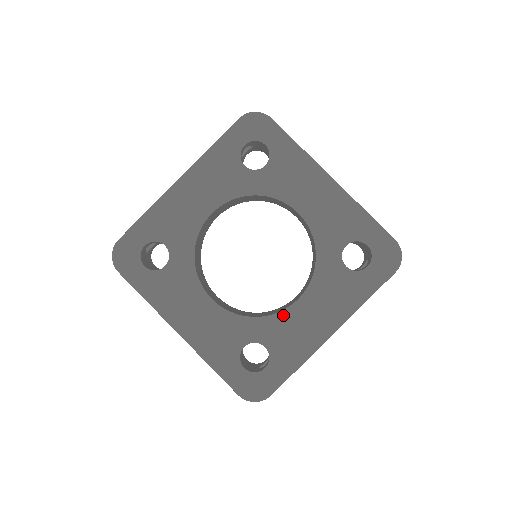
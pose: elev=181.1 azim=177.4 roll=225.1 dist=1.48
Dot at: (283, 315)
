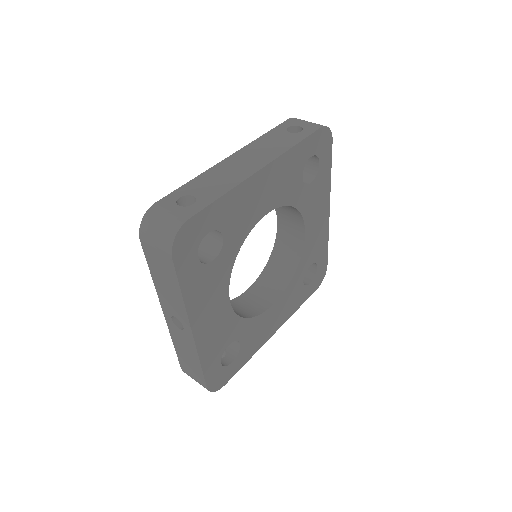
Dot at: (261, 317)
